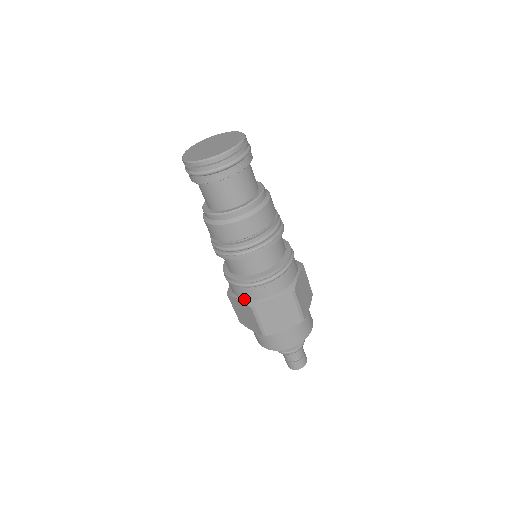
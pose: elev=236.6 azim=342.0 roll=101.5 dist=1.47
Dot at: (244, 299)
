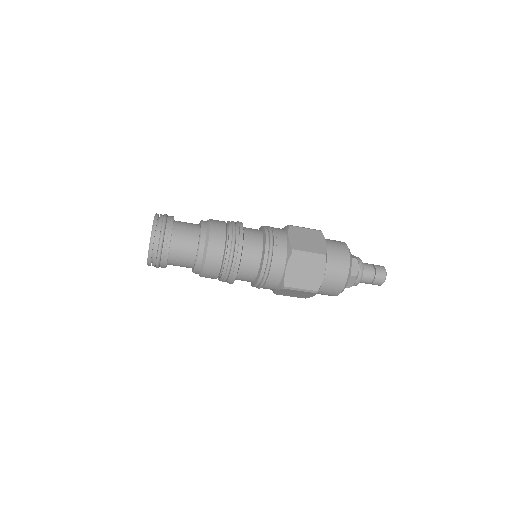
Dot at: (277, 288)
